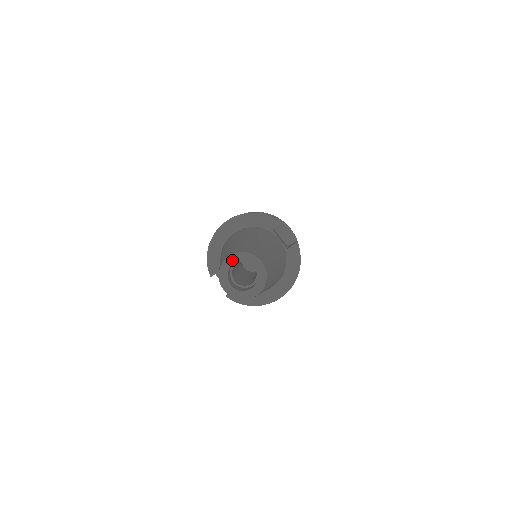
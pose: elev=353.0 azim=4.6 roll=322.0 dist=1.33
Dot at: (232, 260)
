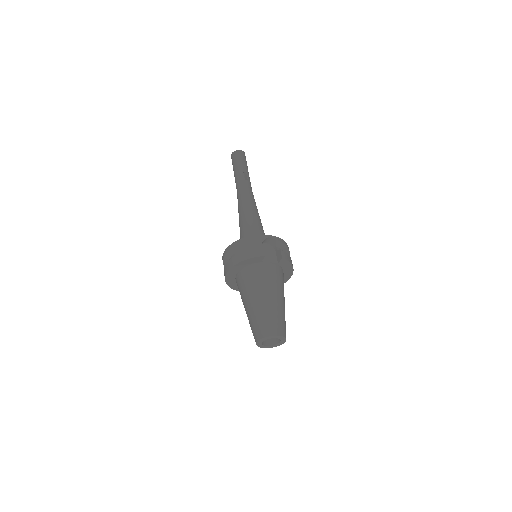
Dot at: (261, 341)
